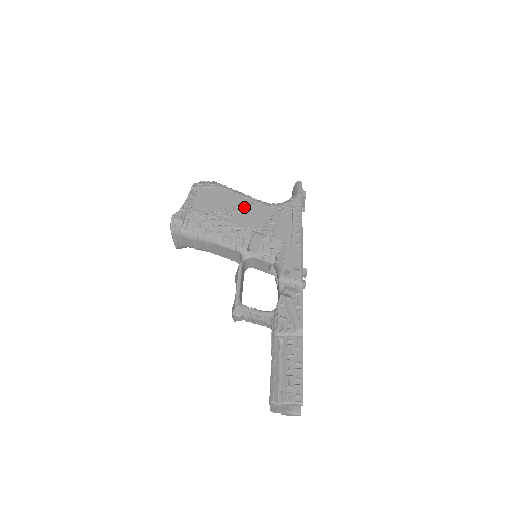
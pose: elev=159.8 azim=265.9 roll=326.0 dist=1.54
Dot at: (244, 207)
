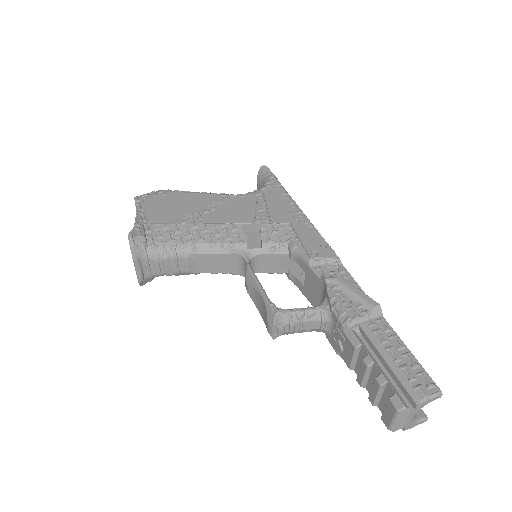
Dot at: (216, 204)
